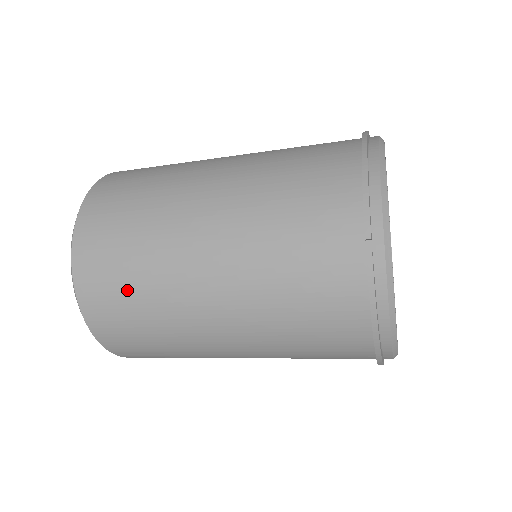
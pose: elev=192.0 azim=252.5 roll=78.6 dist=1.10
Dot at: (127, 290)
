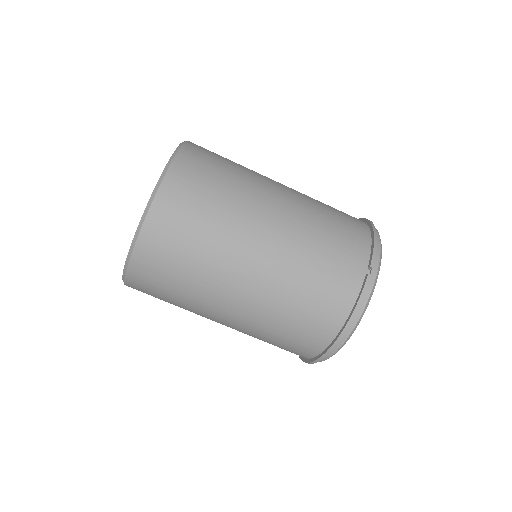
Dot at: (199, 219)
